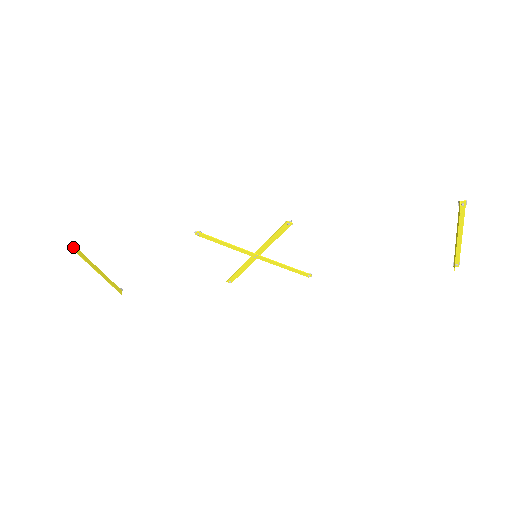
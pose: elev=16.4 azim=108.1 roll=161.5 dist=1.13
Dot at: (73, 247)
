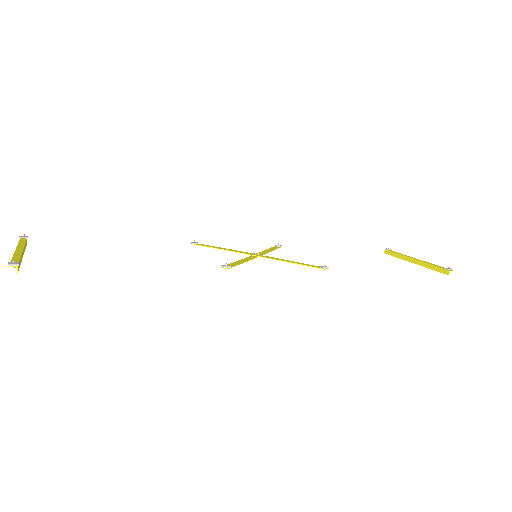
Dot at: (17, 270)
